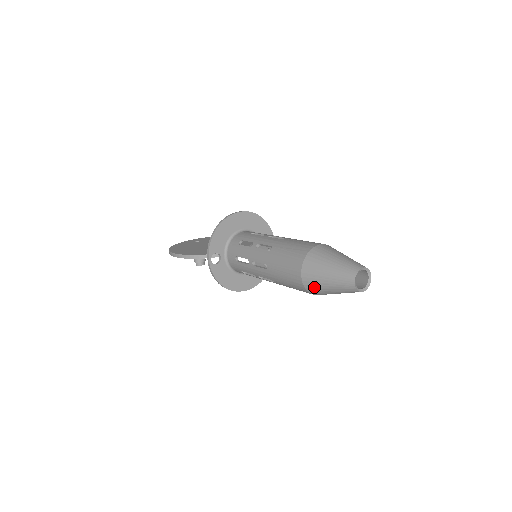
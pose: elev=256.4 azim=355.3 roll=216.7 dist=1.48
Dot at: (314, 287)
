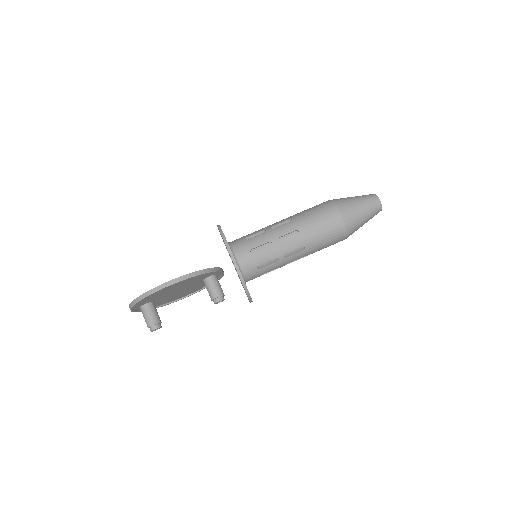
Dot at: (352, 219)
